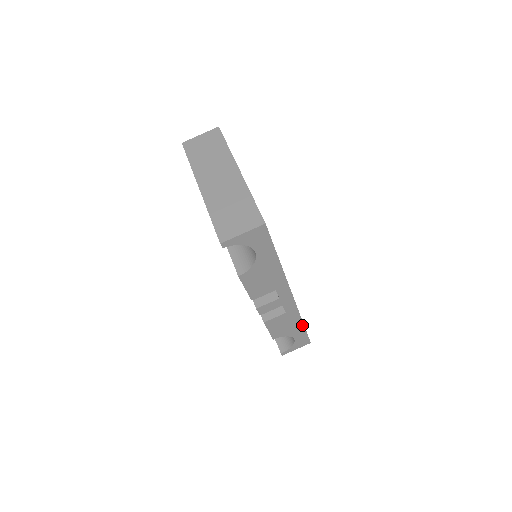
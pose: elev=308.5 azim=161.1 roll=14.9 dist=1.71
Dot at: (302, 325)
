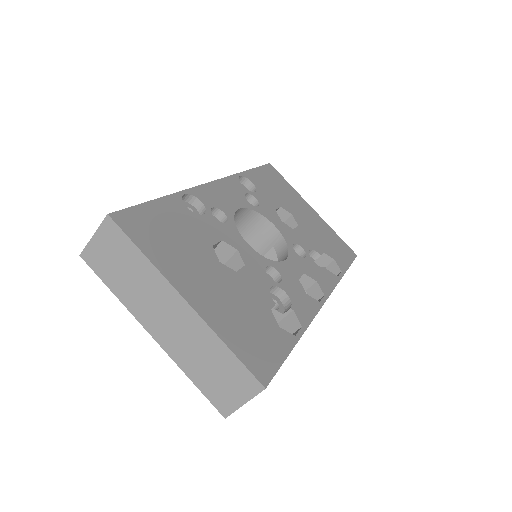
Dot at: (343, 274)
